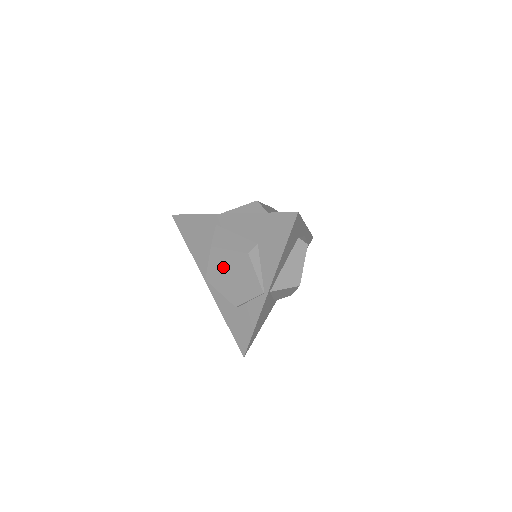
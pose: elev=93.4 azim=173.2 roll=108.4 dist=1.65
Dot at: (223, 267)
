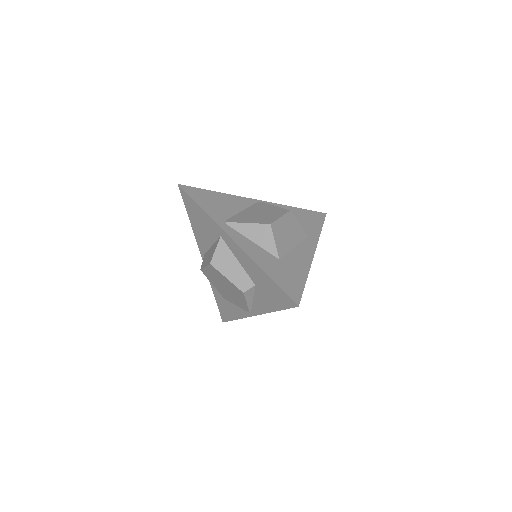
Dot at: (218, 279)
